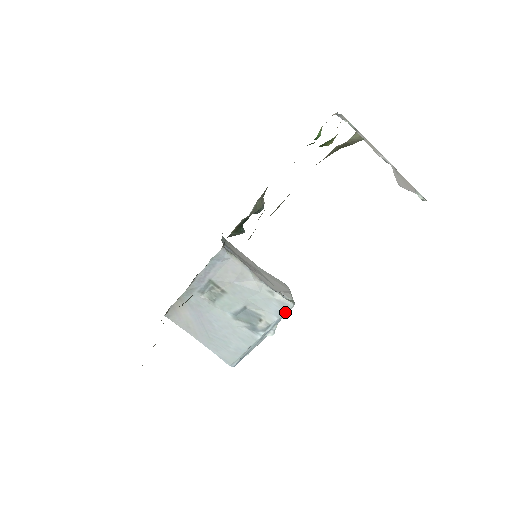
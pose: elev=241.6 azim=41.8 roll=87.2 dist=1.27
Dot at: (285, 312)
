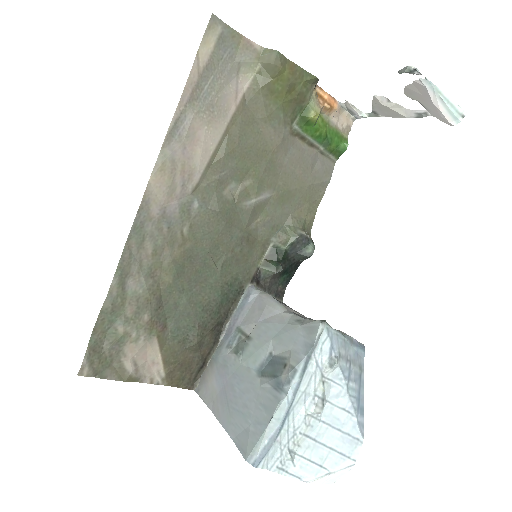
Dot at: (313, 341)
